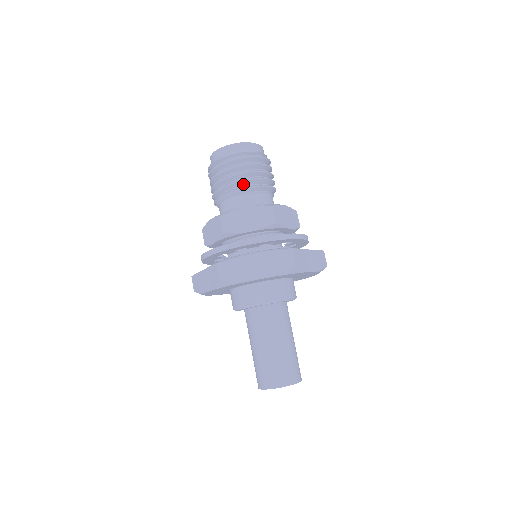
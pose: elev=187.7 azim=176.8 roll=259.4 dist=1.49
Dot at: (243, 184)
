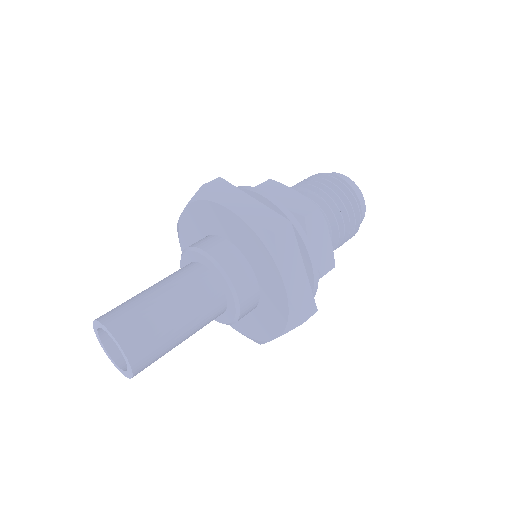
Dot at: (317, 193)
